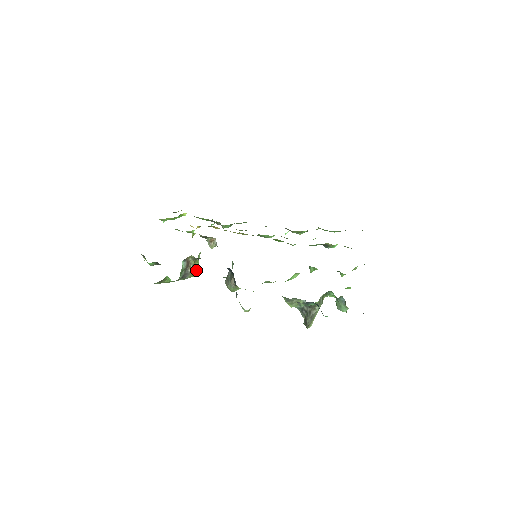
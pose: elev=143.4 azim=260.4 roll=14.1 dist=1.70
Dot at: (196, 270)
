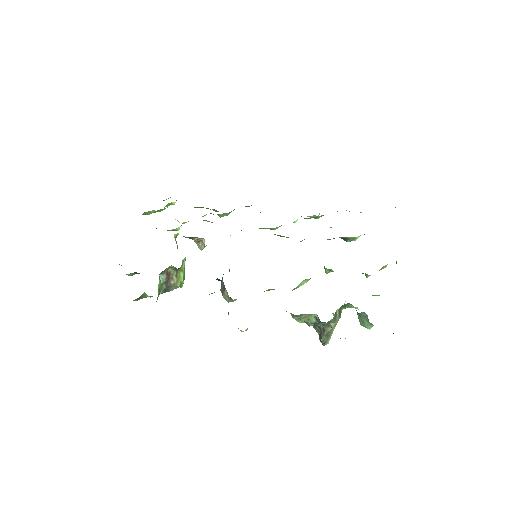
Dot at: (181, 280)
